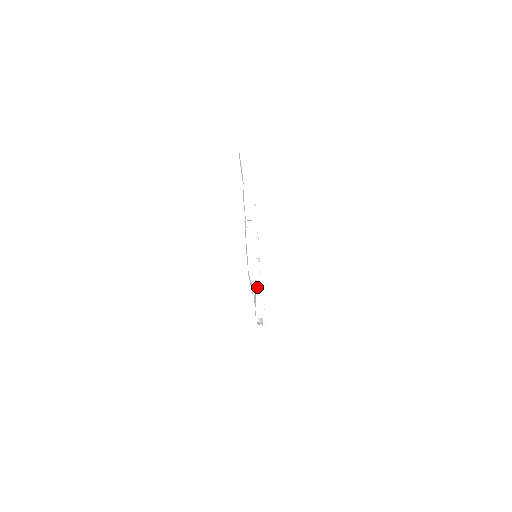
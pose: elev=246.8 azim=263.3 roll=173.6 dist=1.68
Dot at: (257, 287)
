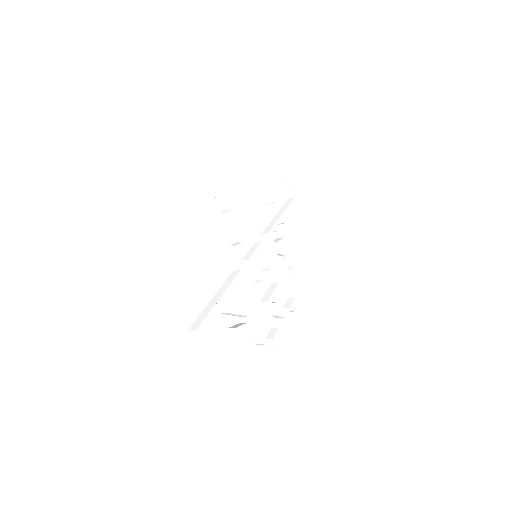
Dot at: (280, 318)
